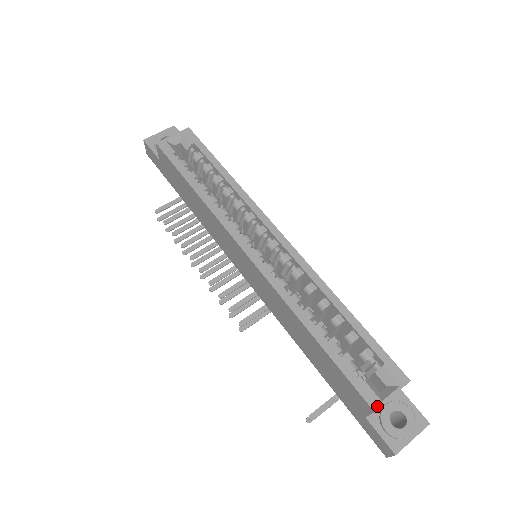
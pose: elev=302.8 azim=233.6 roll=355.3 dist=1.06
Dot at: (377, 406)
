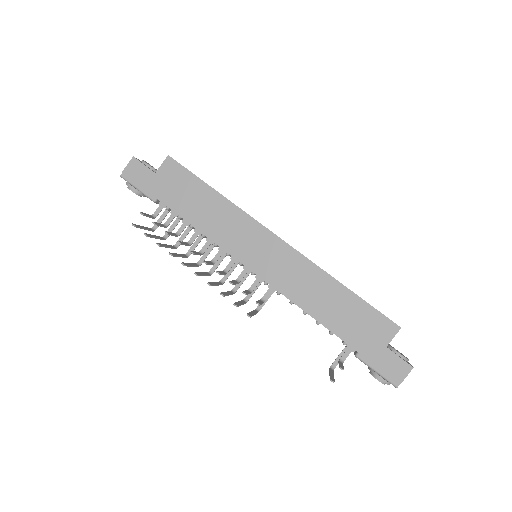
Dot at: (399, 326)
